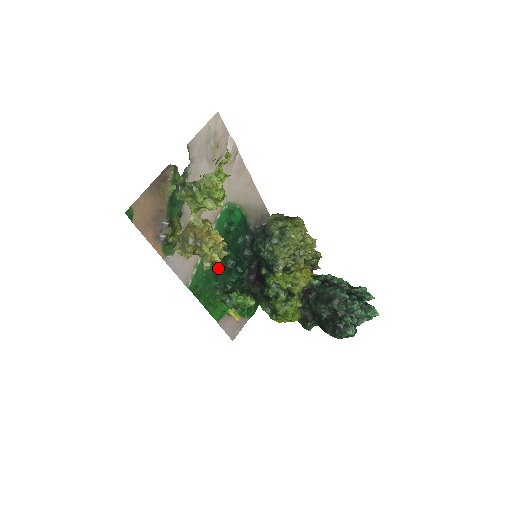
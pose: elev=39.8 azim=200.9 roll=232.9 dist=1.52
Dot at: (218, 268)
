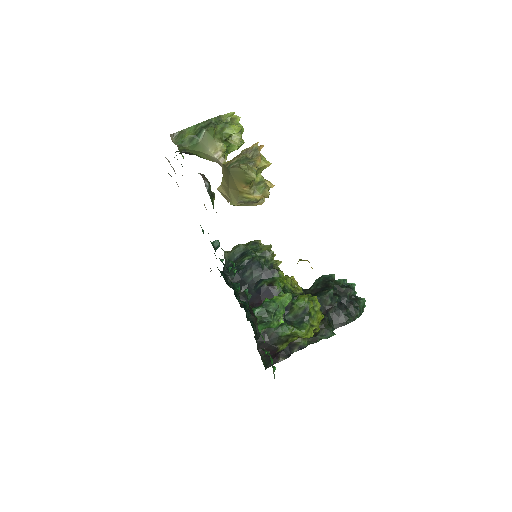
Dot at: occluded
